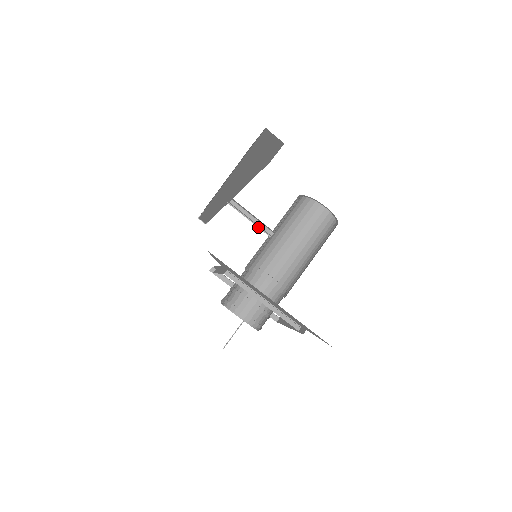
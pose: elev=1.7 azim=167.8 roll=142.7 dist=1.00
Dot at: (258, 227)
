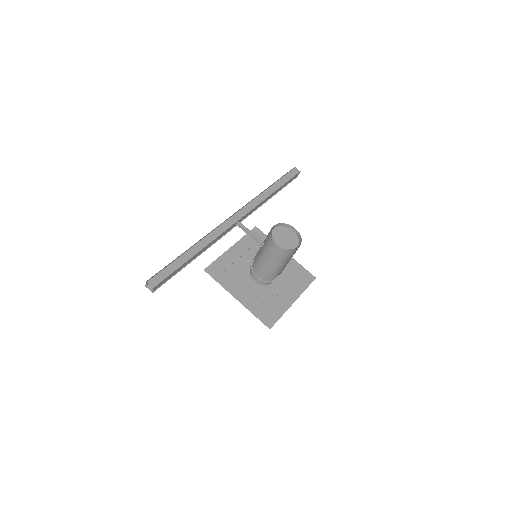
Dot at: (256, 239)
